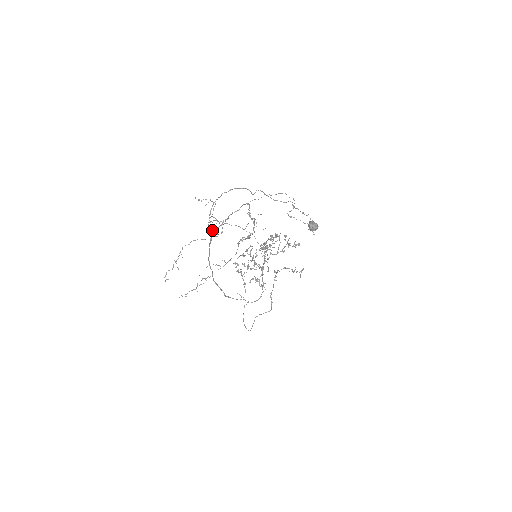
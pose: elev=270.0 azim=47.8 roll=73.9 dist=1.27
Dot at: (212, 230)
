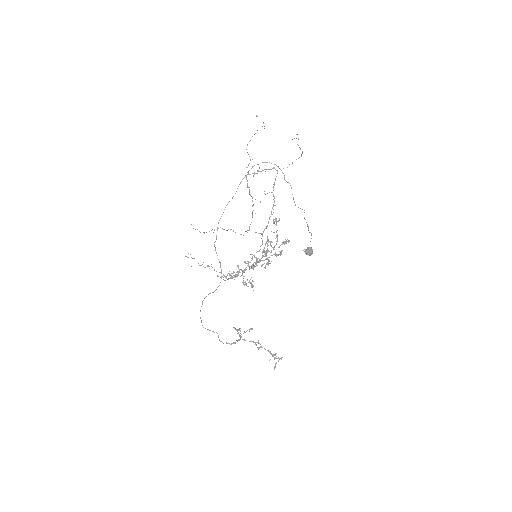
Dot at: (246, 175)
